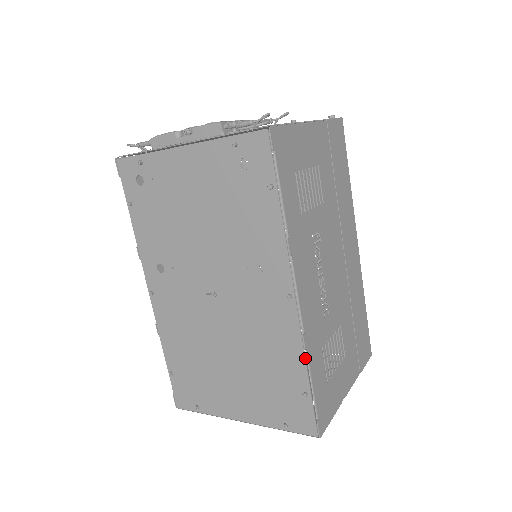
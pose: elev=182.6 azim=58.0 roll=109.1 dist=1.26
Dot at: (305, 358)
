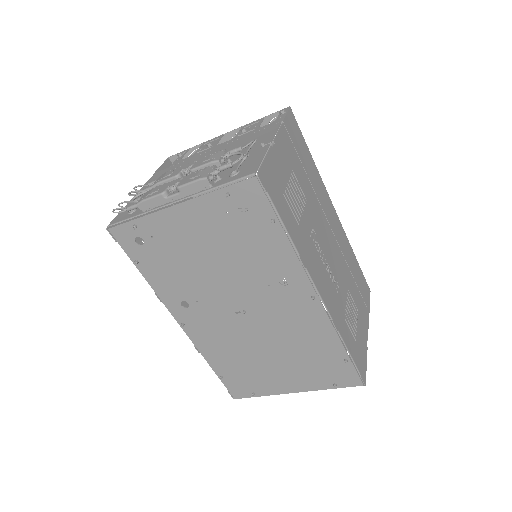
Dot at: (338, 337)
